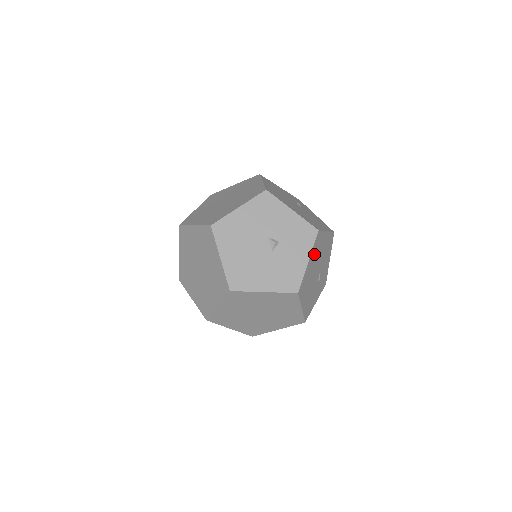
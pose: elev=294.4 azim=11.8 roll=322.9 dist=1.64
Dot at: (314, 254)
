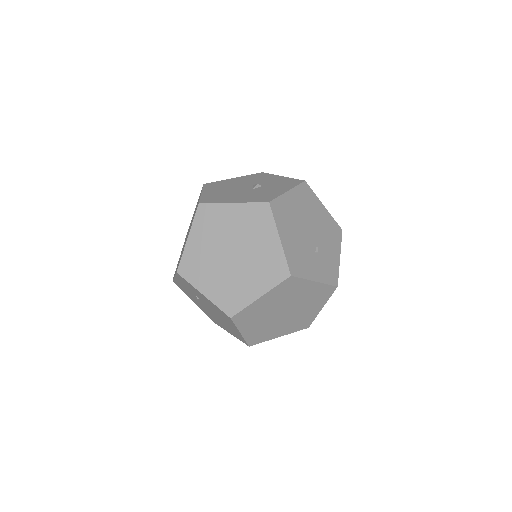
Dot at: (300, 199)
